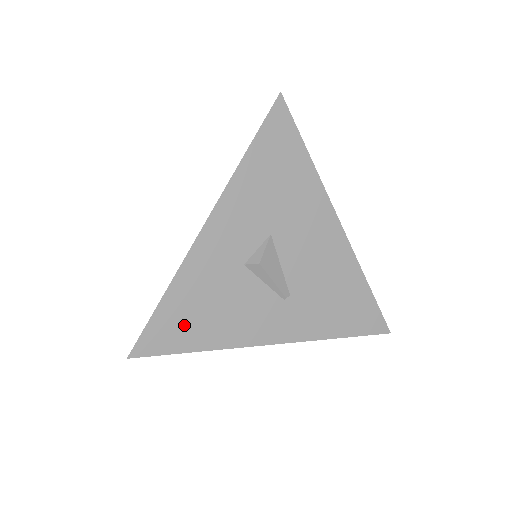
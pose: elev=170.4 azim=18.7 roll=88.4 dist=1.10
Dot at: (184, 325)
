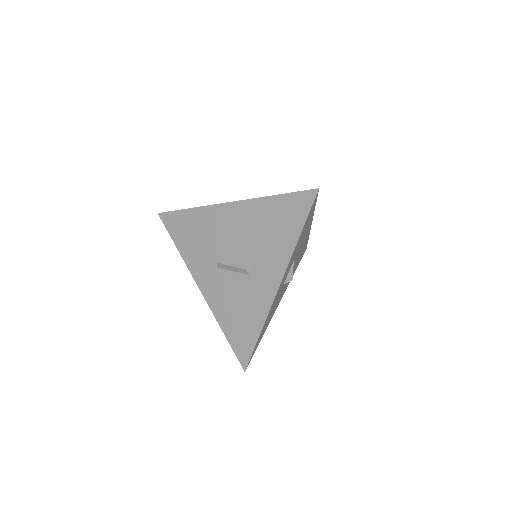
Dot at: occluded
